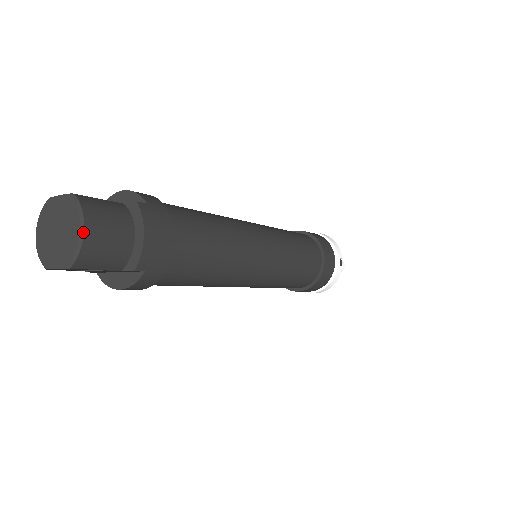
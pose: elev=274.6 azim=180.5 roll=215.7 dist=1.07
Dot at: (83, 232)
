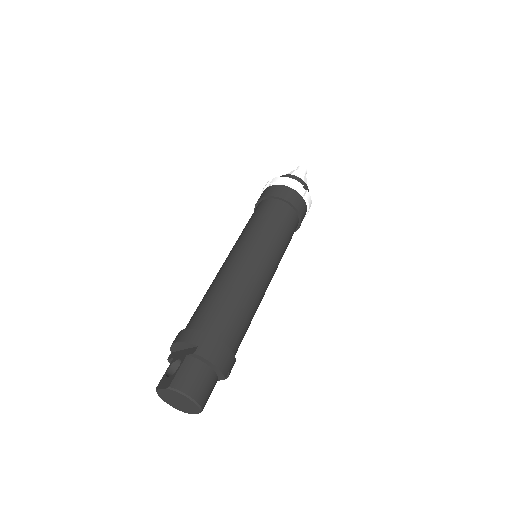
Dot at: (194, 400)
